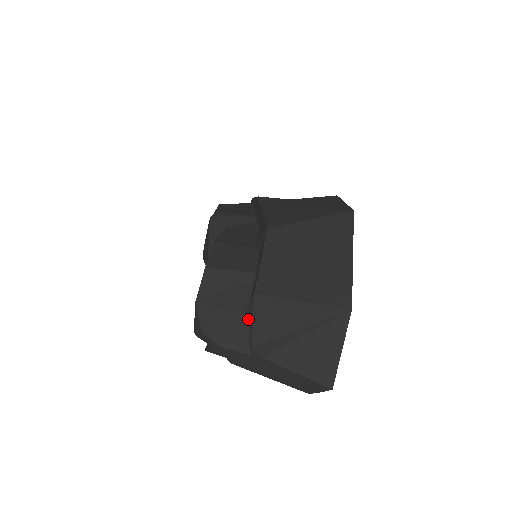
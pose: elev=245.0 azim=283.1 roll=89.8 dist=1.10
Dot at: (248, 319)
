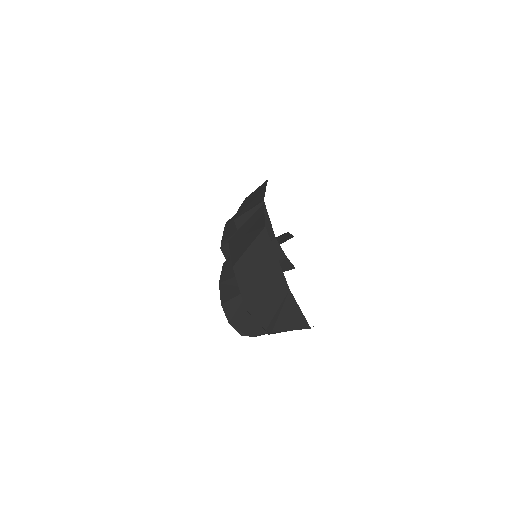
Dot at: (254, 319)
